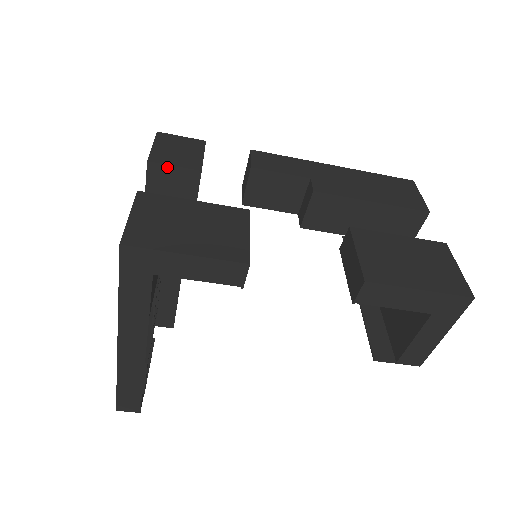
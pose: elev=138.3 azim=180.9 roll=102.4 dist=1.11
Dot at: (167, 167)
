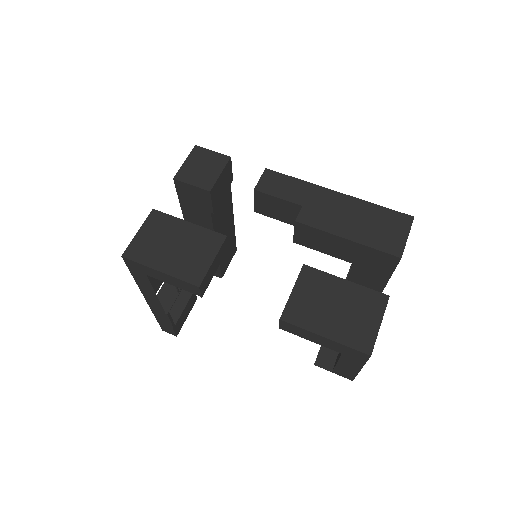
Dot at: (187, 184)
